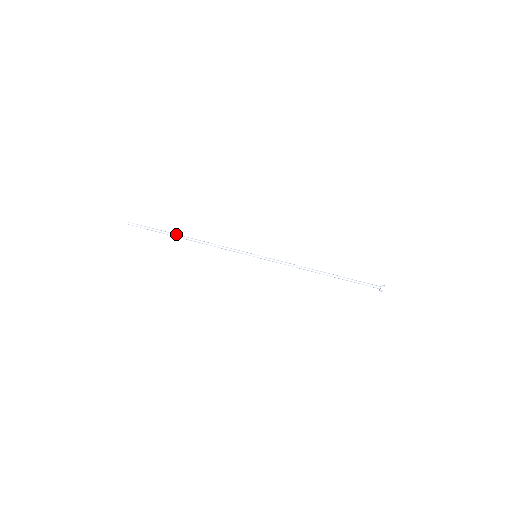
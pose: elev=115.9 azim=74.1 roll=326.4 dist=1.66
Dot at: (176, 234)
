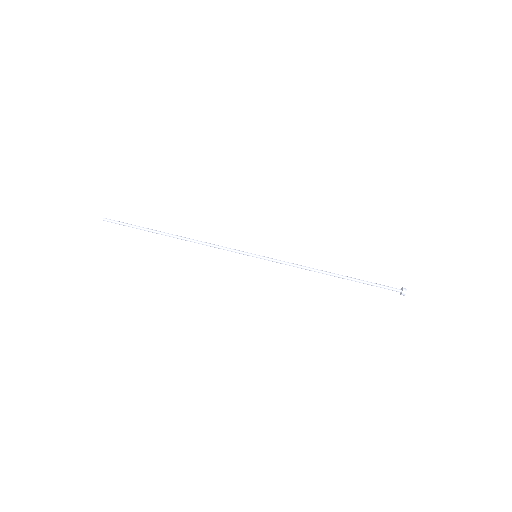
Dot at: (161, 233)
